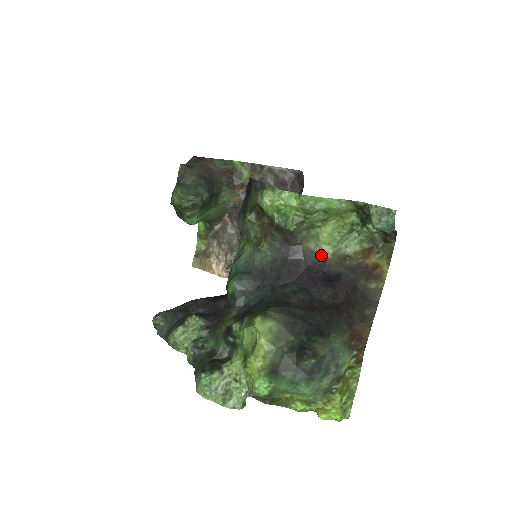
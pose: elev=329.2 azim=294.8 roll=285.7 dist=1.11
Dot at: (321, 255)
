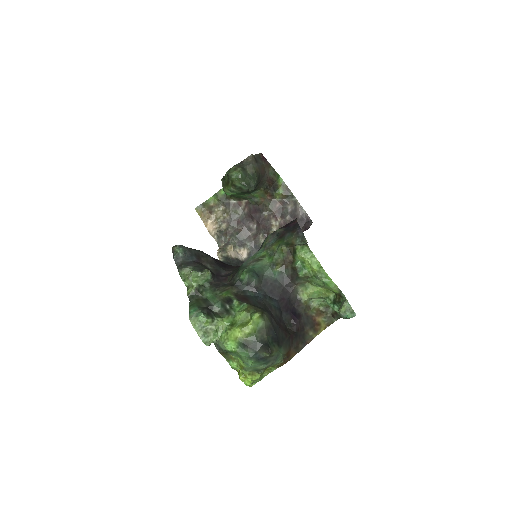
Dot at: (300, 297)
